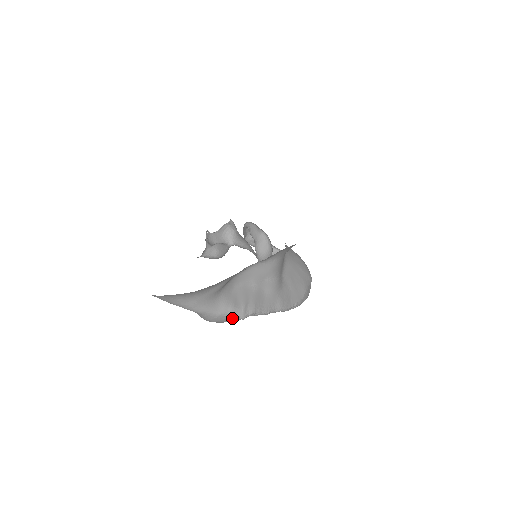
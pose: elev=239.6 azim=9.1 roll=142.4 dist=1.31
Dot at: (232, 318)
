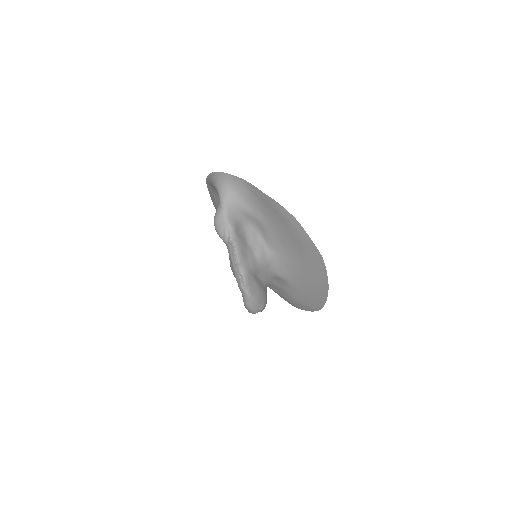
Dot at: (227, 232)
